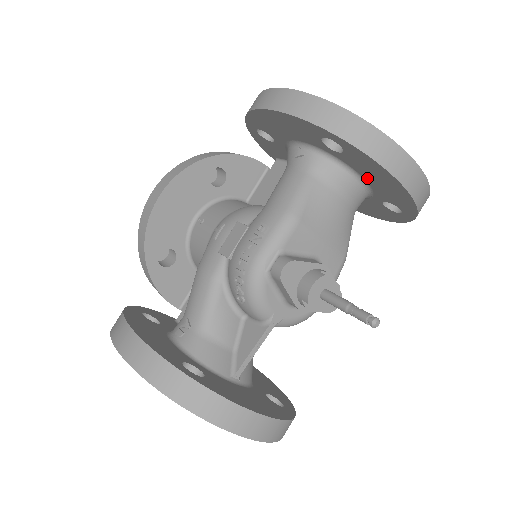
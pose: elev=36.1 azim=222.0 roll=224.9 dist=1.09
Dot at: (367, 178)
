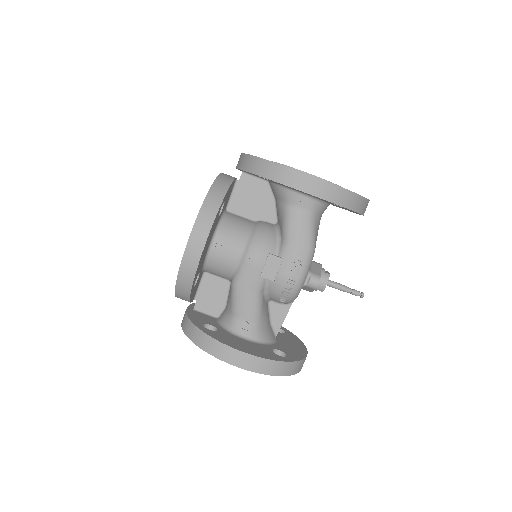
Dot at: occluded
